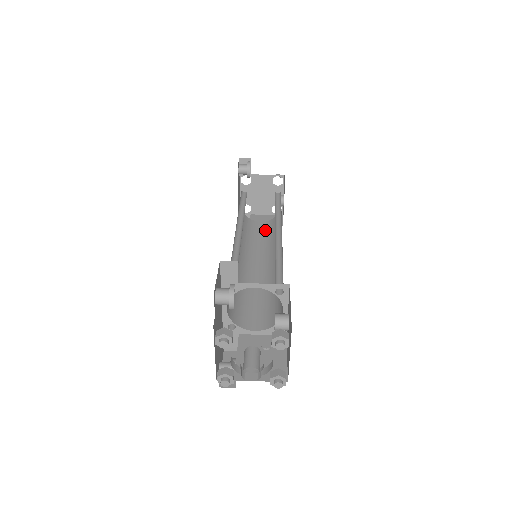
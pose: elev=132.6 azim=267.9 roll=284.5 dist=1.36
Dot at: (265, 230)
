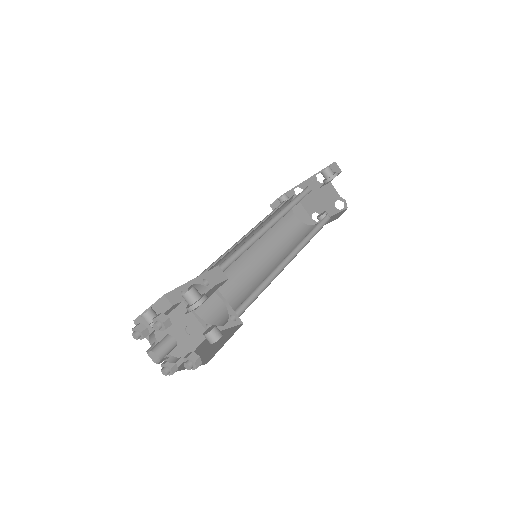
Dot at: (290, 227)
